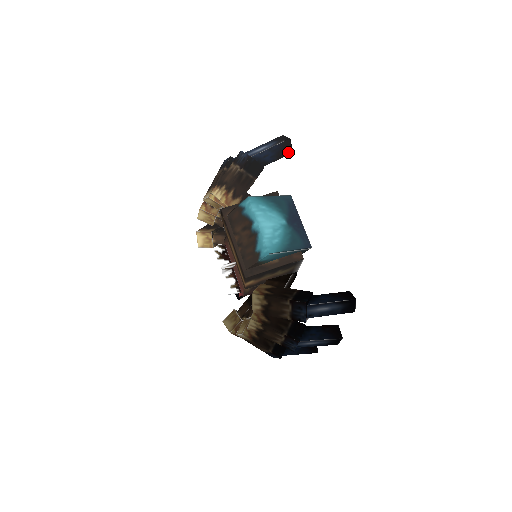
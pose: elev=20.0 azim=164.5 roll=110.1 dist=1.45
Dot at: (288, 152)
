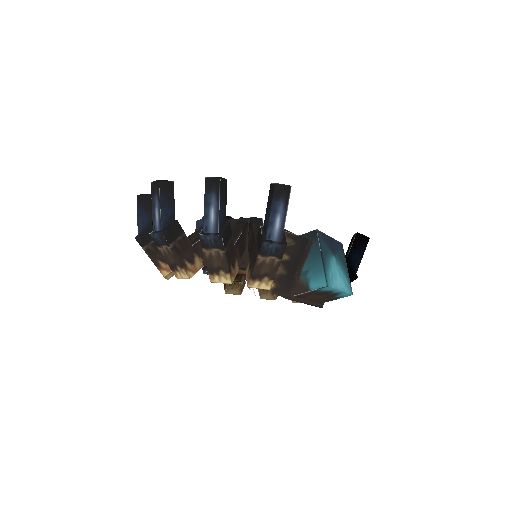
Dot at: occluded
